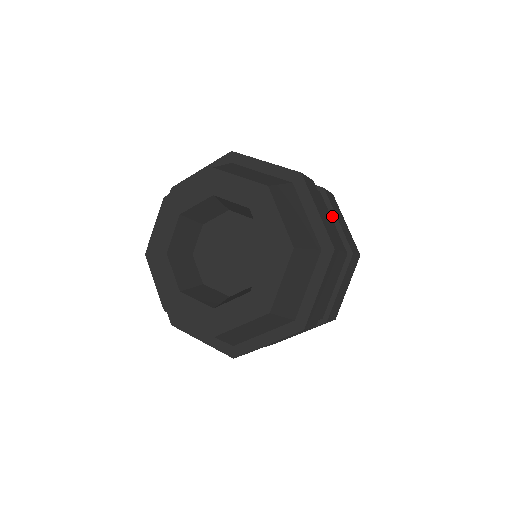
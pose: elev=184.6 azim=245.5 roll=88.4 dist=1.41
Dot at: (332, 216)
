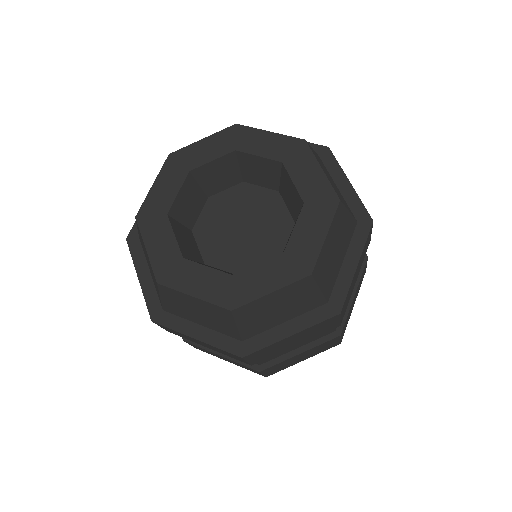
Dot at: occluded
